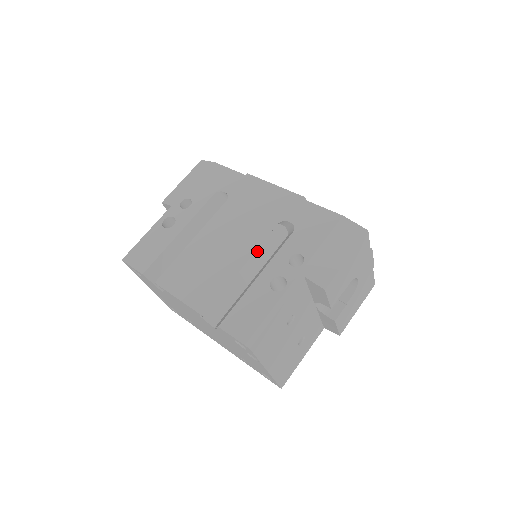
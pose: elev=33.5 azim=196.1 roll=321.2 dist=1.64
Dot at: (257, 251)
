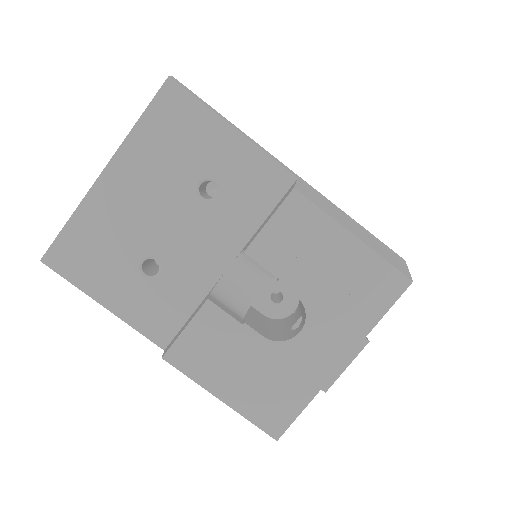
Dot at: occluded
